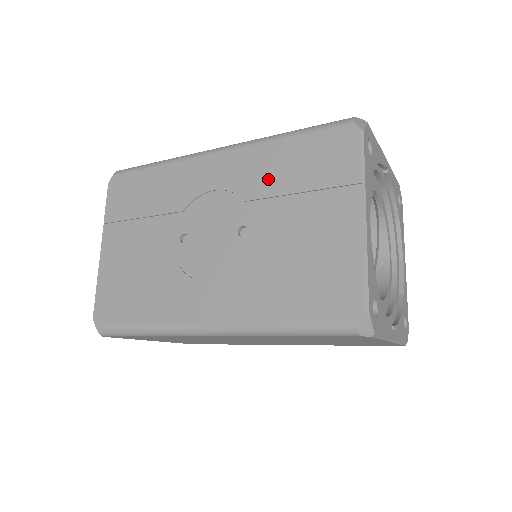
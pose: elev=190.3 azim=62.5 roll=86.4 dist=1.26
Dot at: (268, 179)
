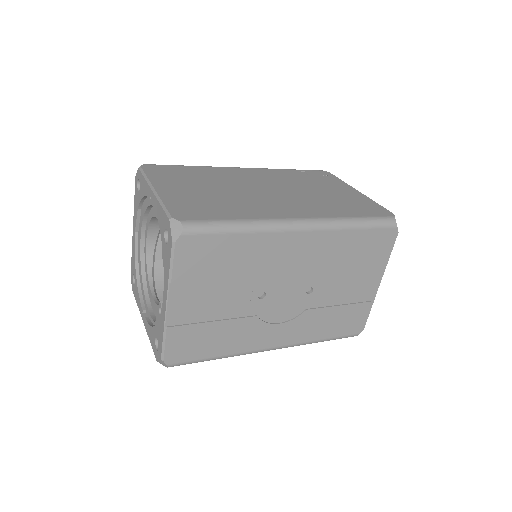
Dot at: (337, 257)
